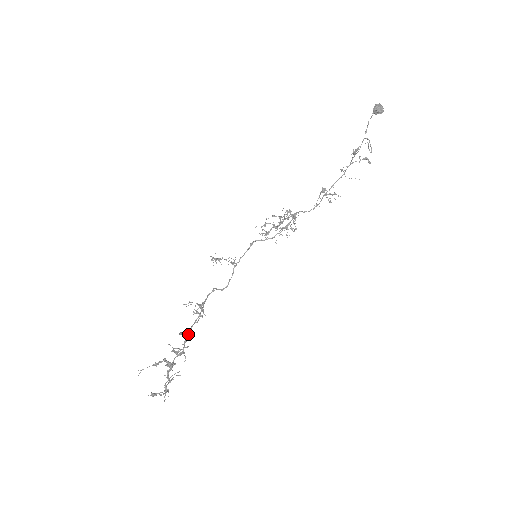
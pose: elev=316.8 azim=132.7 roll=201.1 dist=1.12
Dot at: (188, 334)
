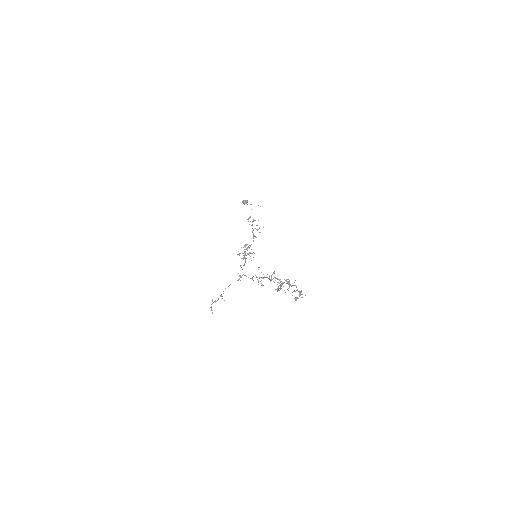
Dot at: (274, 277)
